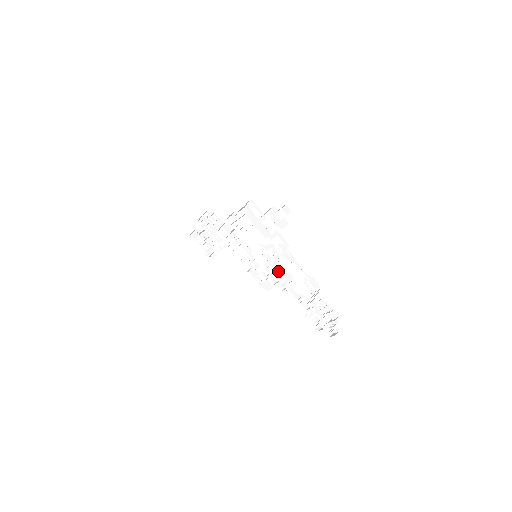
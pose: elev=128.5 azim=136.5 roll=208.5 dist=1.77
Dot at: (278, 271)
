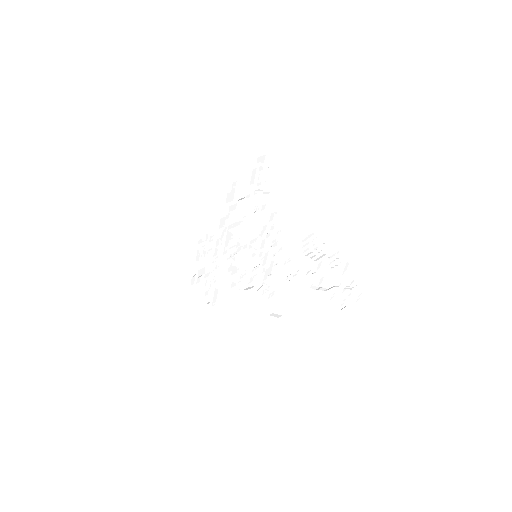
Dot at: (281, 257)
